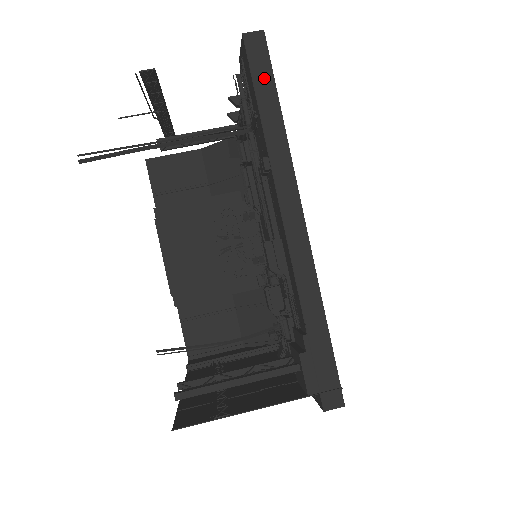
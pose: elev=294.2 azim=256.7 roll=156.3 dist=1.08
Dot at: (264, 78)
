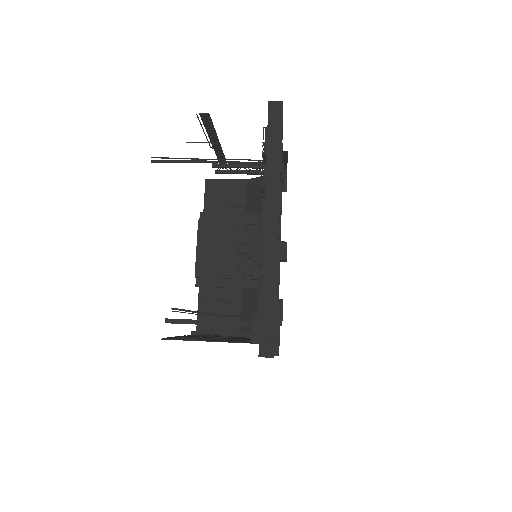
Dot at: (275, 131)
